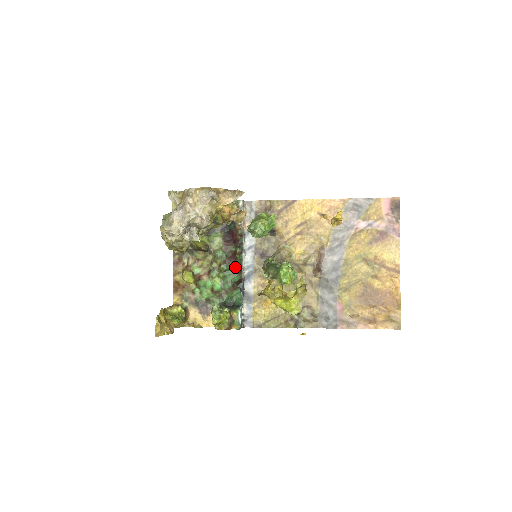
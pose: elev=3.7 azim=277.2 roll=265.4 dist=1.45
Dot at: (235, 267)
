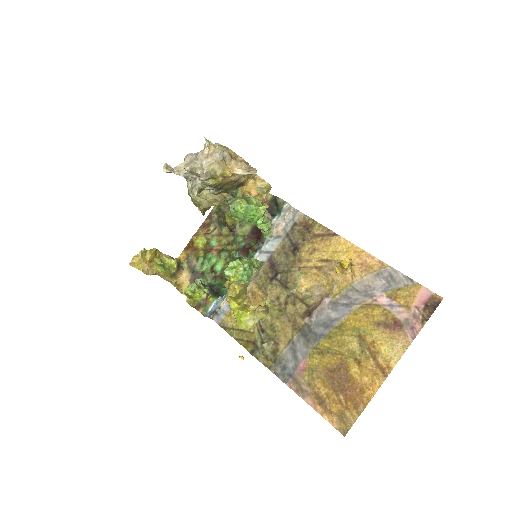
Dot at: occluded
